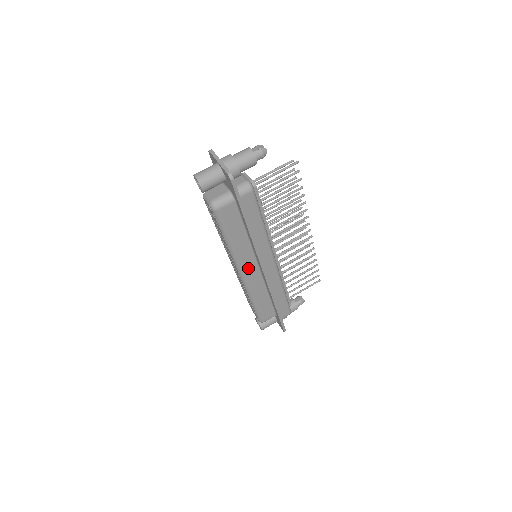
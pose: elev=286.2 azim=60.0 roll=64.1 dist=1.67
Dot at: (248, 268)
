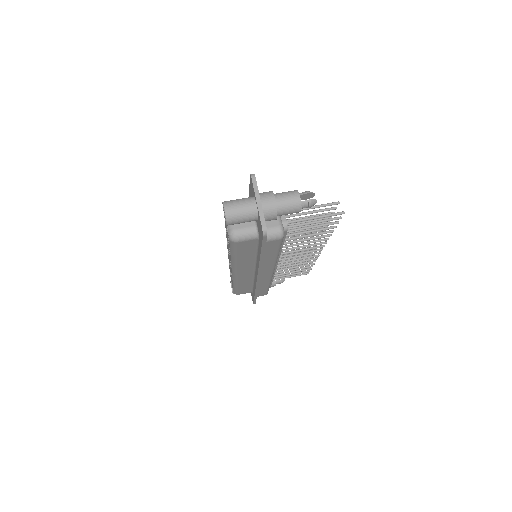
Dot at: (243, 271)
